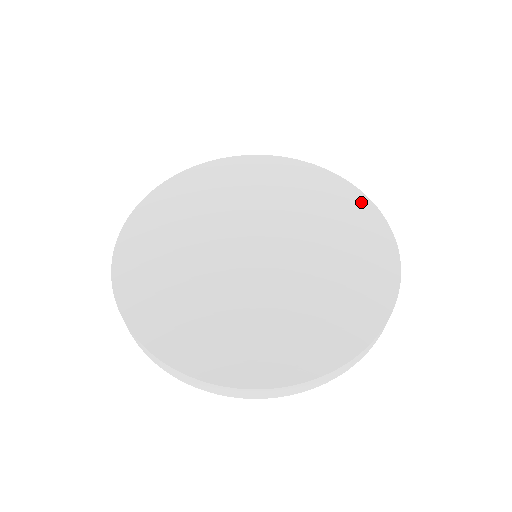
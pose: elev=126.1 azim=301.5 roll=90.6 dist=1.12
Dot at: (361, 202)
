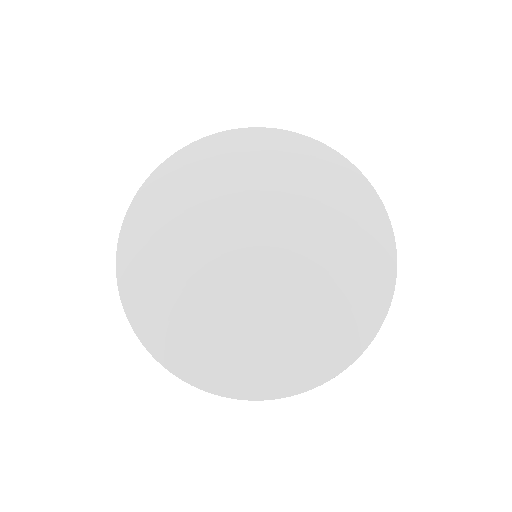
Dot at: (385, 249)
